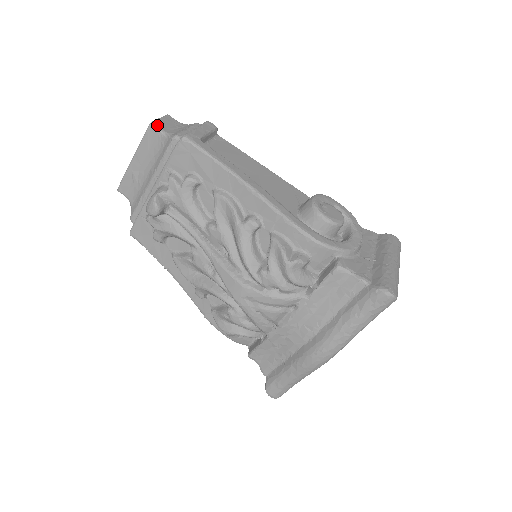
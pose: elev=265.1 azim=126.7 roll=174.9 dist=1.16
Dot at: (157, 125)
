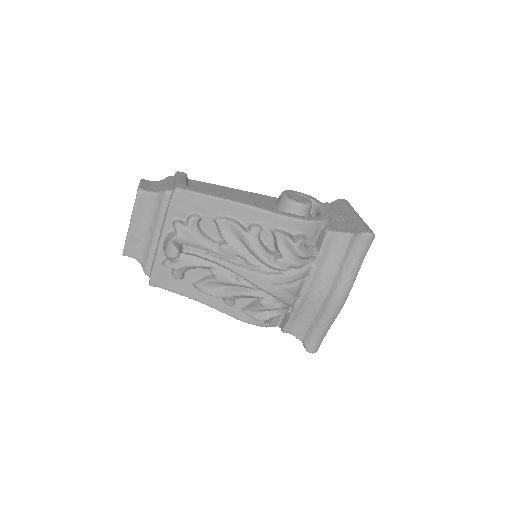
Dot at: (144, 189)
